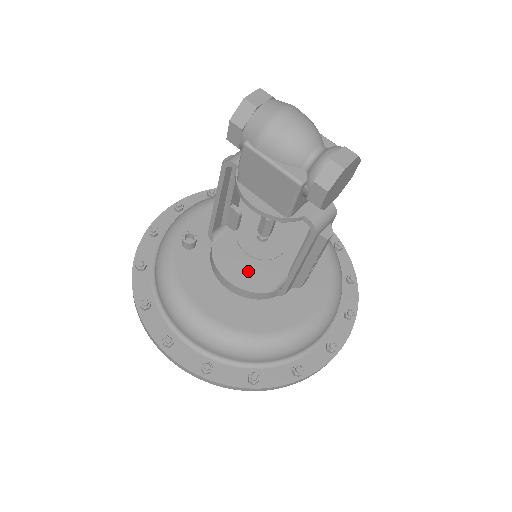
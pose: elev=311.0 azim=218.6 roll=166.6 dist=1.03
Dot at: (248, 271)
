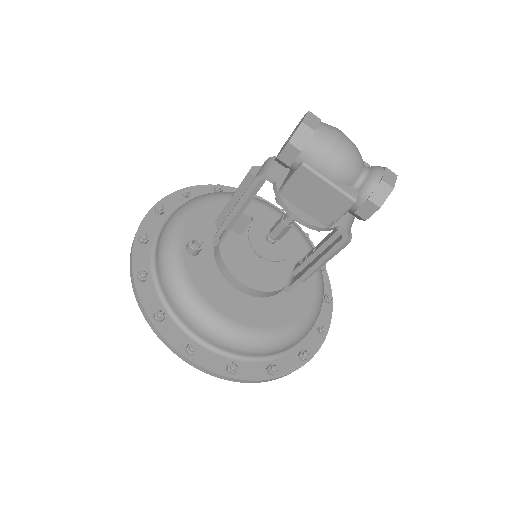
Dot at: (257, 272)
